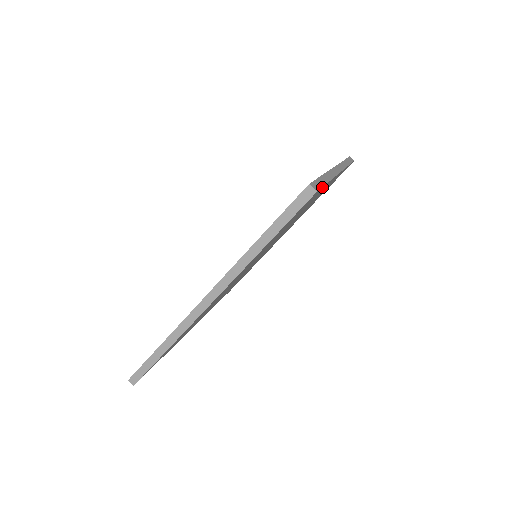
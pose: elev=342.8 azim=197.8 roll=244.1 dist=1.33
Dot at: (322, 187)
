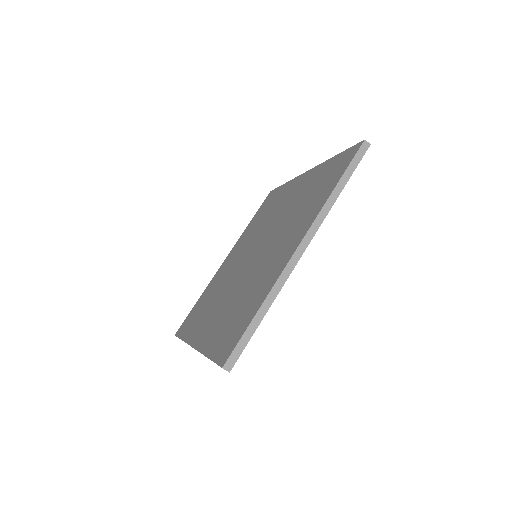
Dot at: (247, 342)
